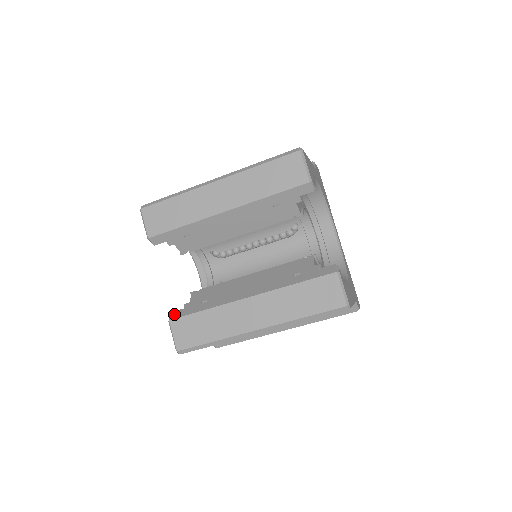
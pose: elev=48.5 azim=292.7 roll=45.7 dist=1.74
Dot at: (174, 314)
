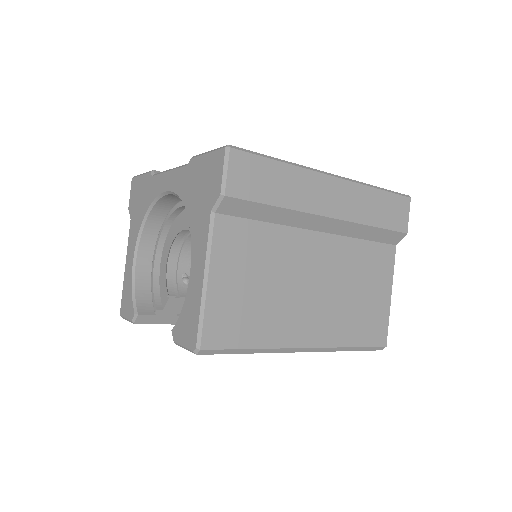
Dot at: (142, 319)
